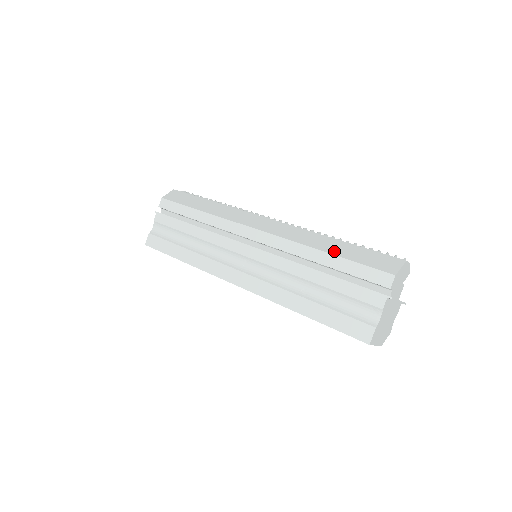
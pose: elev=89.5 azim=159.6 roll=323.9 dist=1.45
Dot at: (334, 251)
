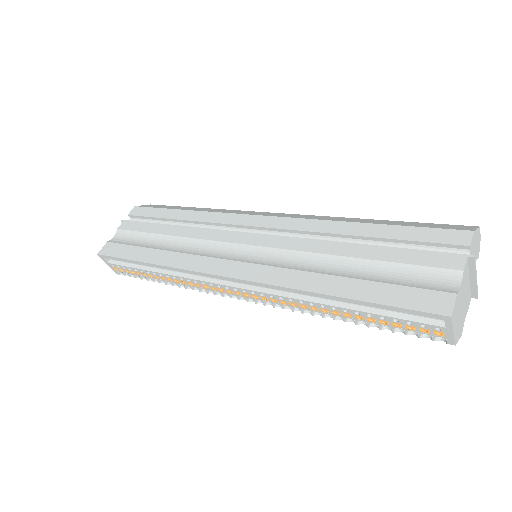
Dot at: (377, 222)
